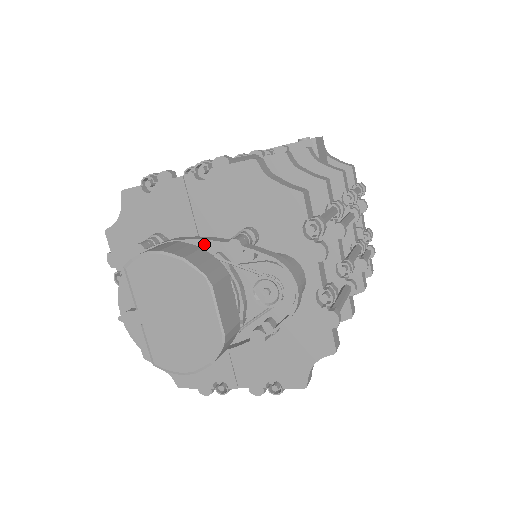
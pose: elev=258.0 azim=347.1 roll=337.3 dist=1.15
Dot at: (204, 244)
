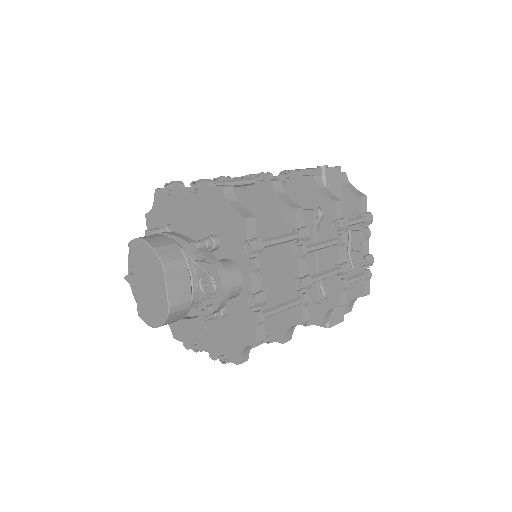
Dot at: occluded
